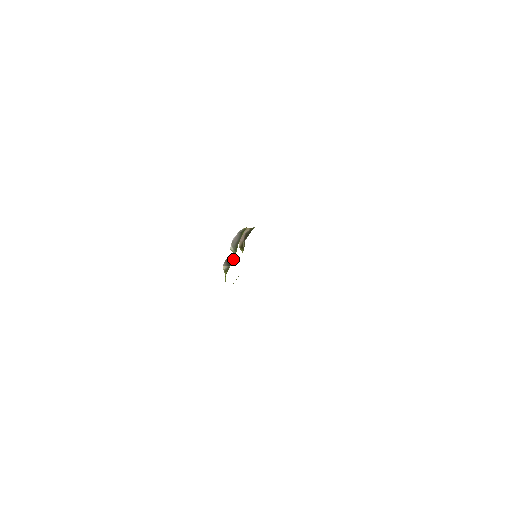
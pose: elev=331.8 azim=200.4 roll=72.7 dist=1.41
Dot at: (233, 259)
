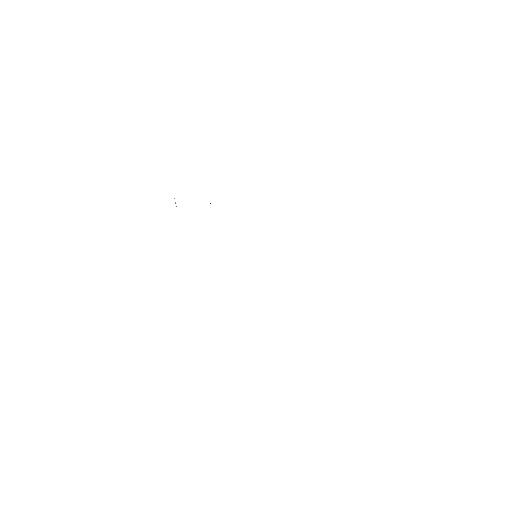
Dot at: occluded
